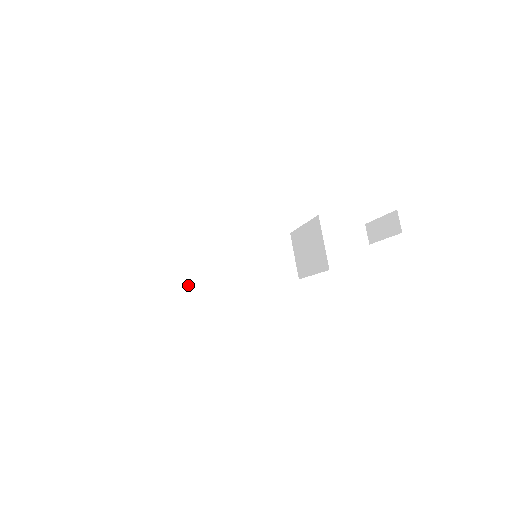
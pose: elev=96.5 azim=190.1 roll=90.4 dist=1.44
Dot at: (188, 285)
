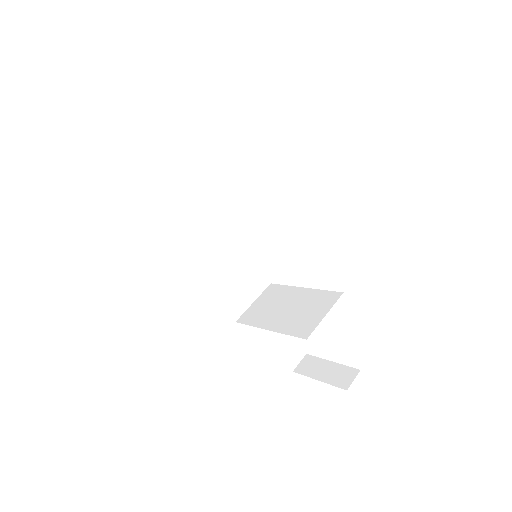
Dot at: (172, 199)
